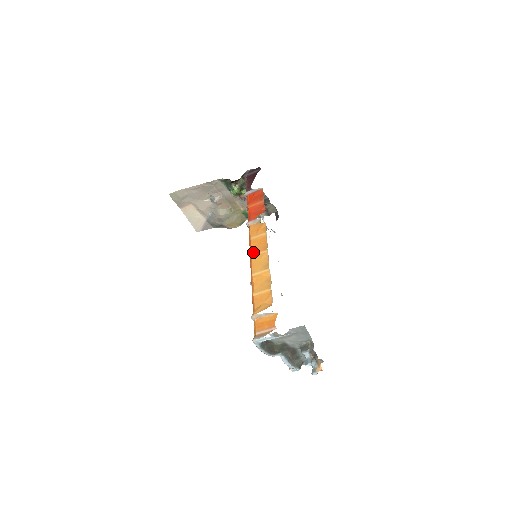
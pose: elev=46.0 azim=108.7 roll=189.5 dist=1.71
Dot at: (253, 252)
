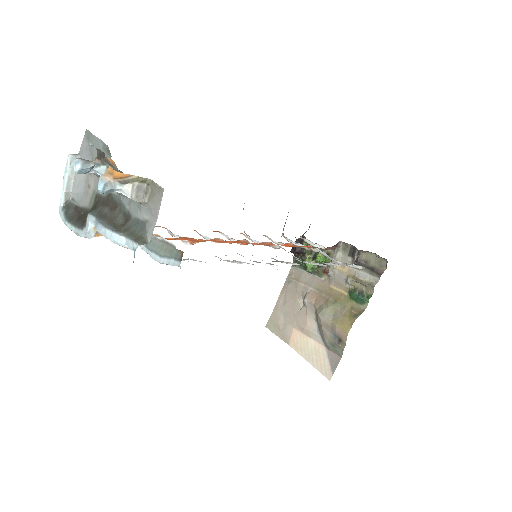
Dot at: occluded
